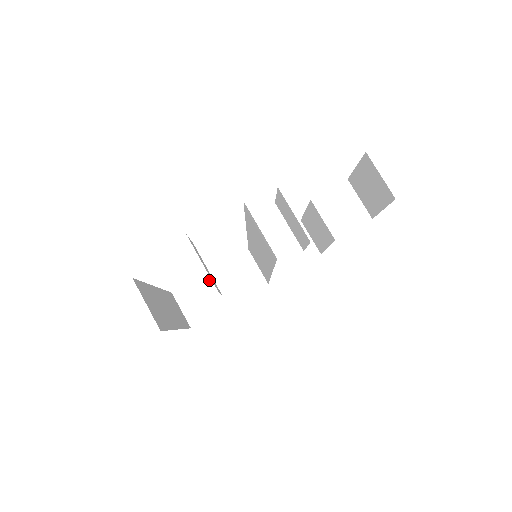
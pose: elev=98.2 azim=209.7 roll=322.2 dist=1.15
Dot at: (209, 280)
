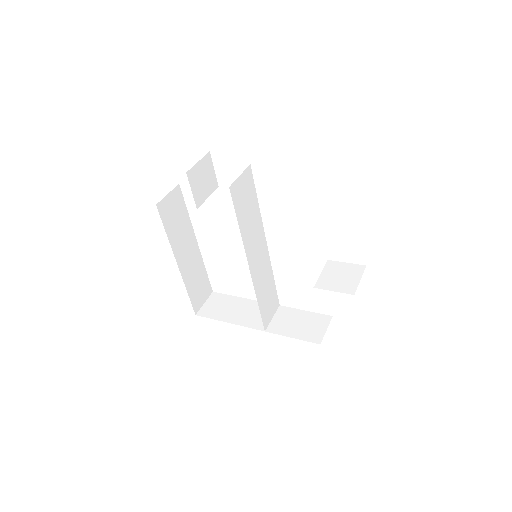
Dot at: (238, 302)
